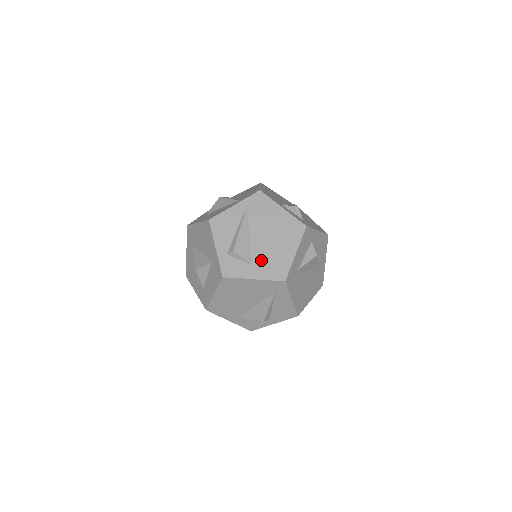
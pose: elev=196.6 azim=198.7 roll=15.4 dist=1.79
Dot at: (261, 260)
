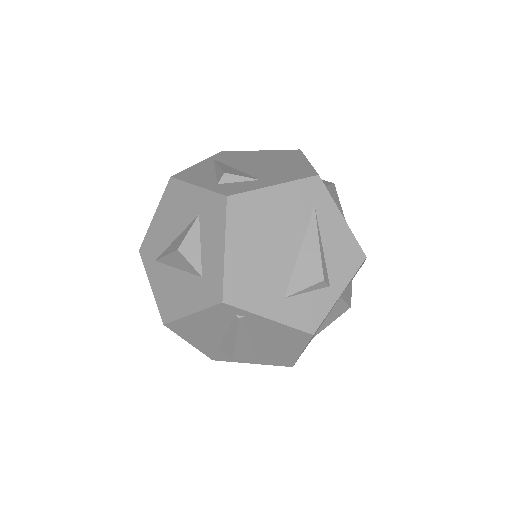
Dot at: (269, 174)
